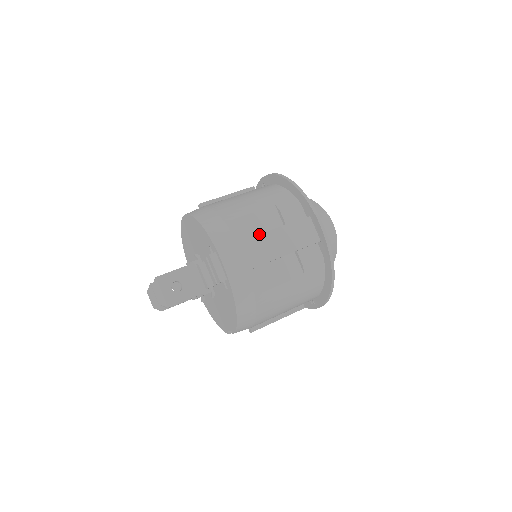
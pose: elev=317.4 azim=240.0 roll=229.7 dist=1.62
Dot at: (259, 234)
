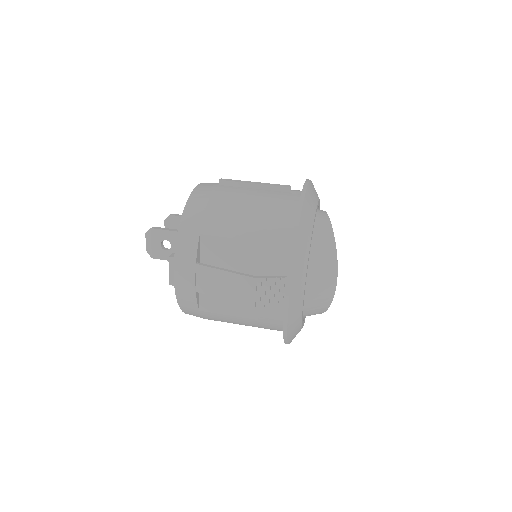
Dot at: (230, 262)
